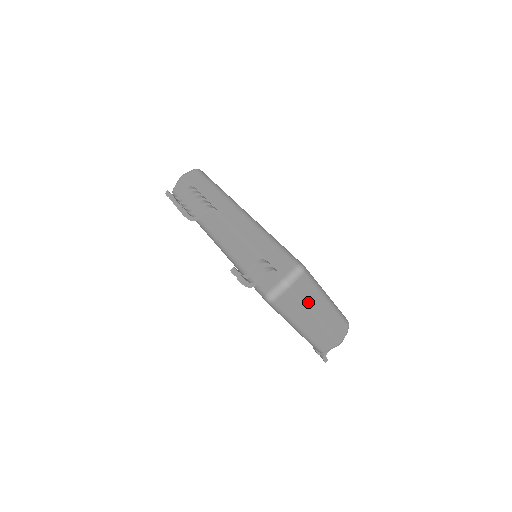
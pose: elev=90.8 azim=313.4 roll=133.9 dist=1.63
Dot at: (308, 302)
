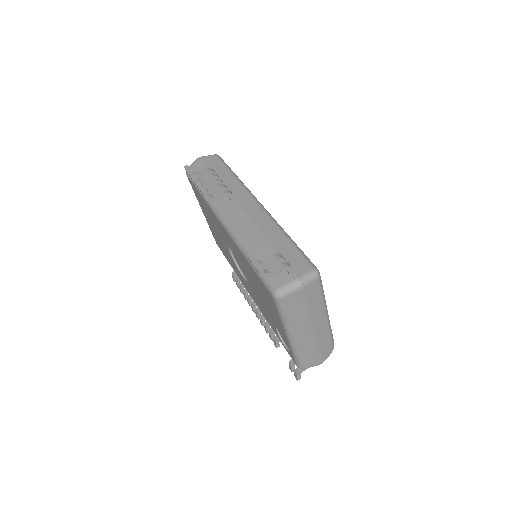
Dot at: (311, 310)
